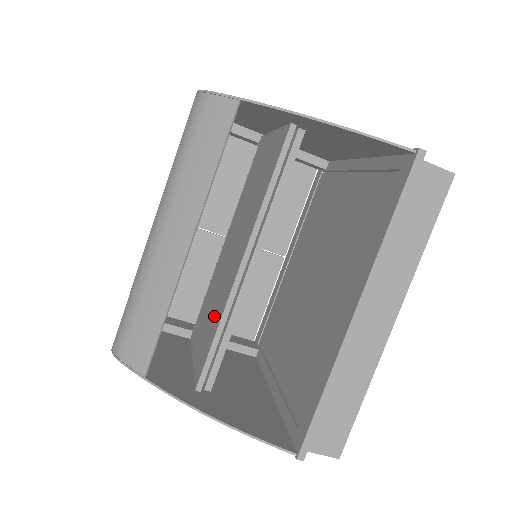
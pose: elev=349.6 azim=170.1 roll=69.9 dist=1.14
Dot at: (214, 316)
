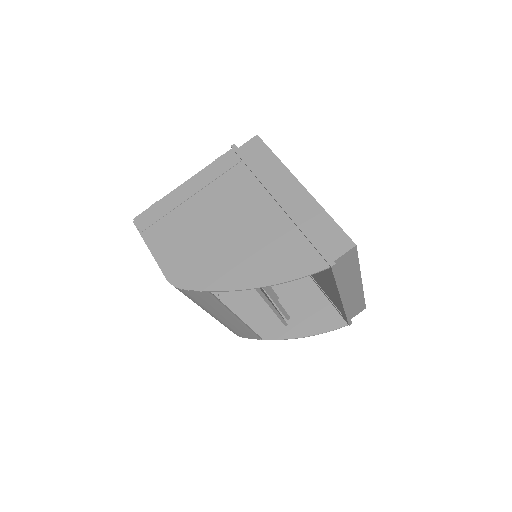
Dot at: occluded
